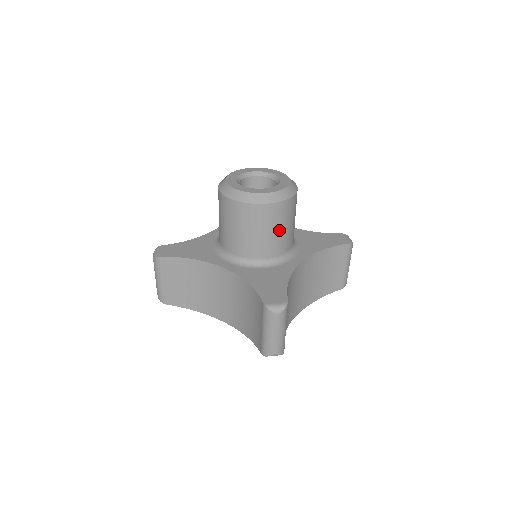
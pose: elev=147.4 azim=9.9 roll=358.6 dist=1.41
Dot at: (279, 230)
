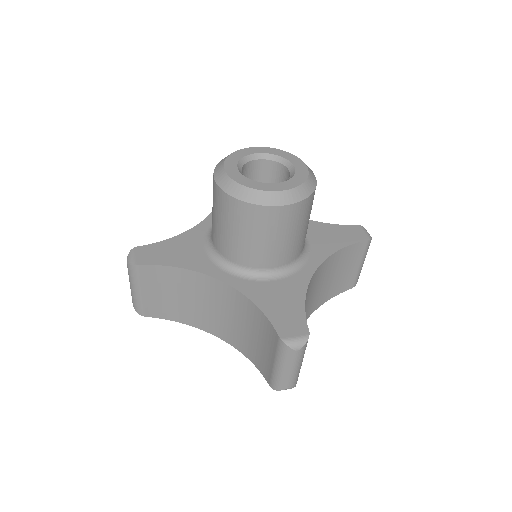
Dot at: (293, 235)
